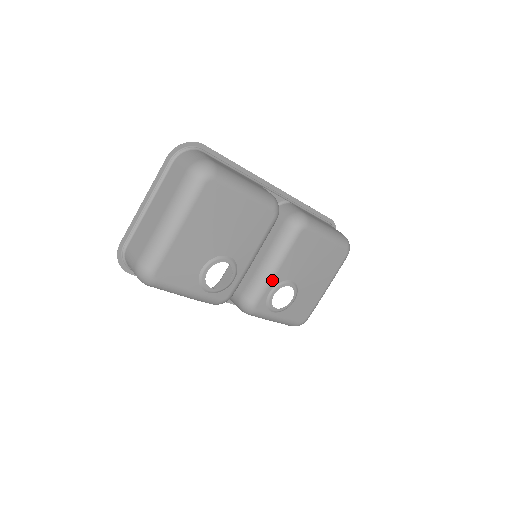
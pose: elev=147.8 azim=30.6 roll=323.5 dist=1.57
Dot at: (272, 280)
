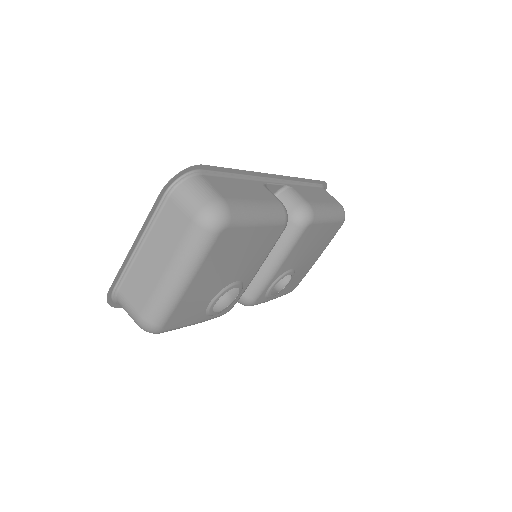
Dot at: (273, 277)
